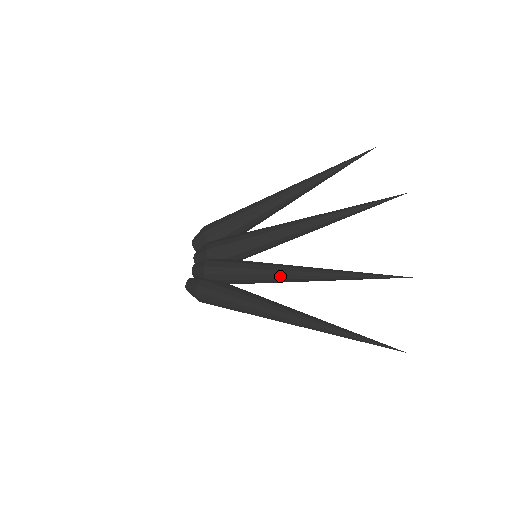
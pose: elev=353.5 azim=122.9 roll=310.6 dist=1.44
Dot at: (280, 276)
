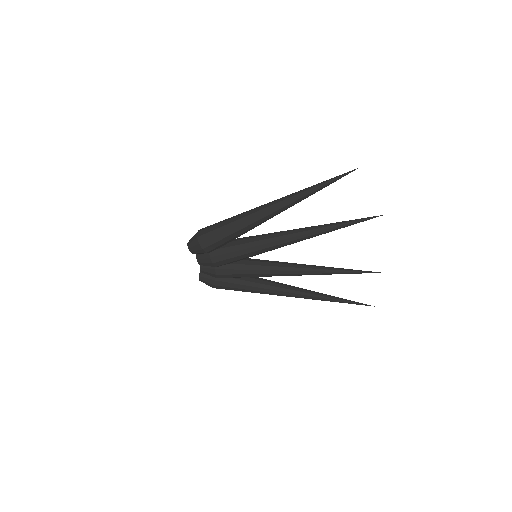
Dot at: occluded
